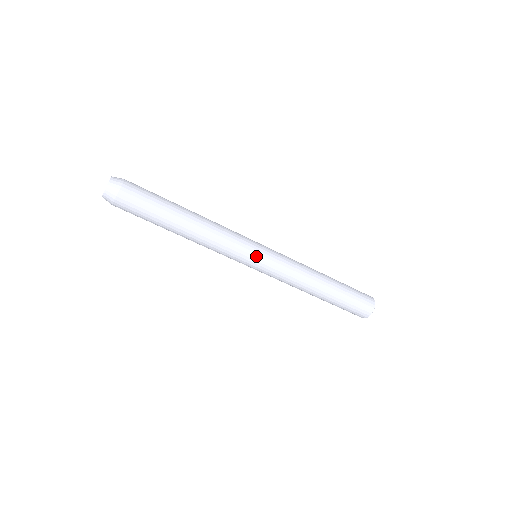
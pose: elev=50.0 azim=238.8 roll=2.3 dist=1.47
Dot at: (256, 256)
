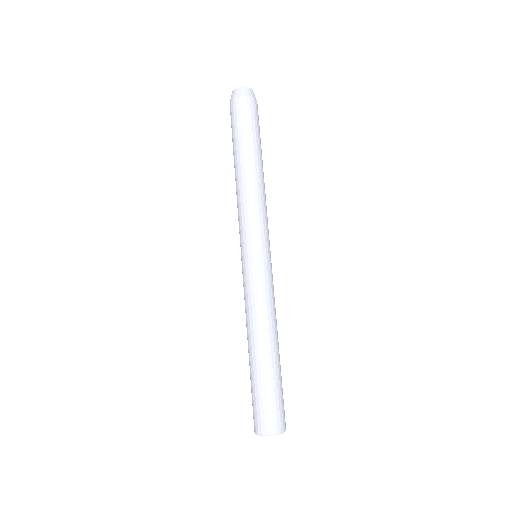
Dot at: occluded
